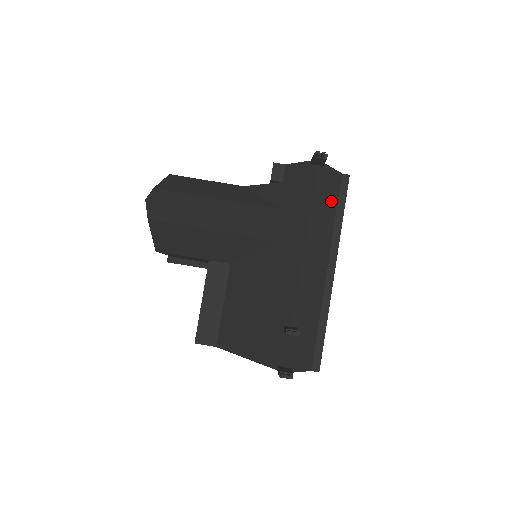
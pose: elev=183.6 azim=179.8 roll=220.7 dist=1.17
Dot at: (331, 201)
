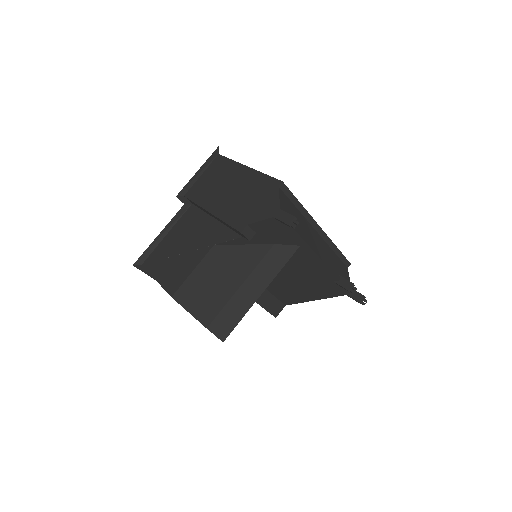
Dot at: (292, 209)
